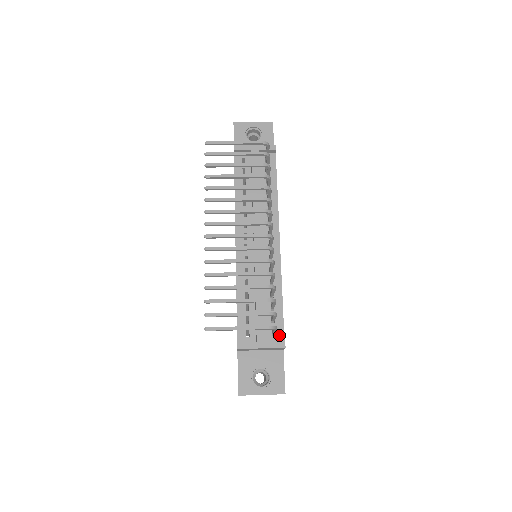
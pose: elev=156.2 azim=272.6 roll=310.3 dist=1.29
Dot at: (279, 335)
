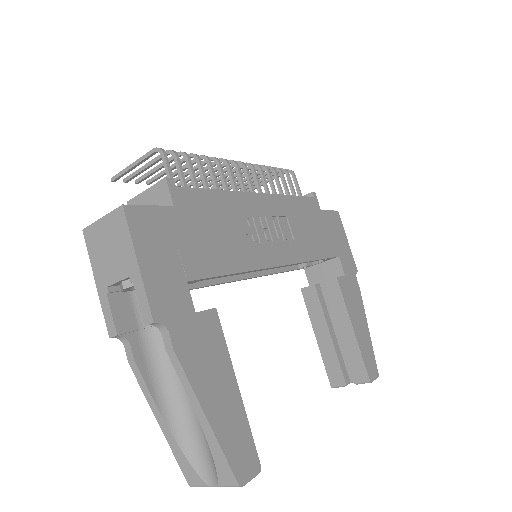
Dot at: (177, 189)
